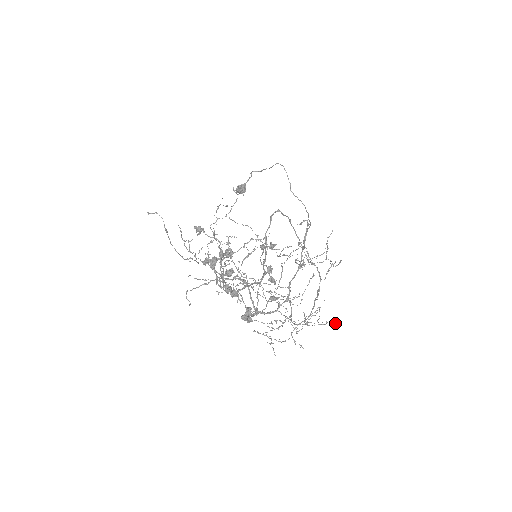
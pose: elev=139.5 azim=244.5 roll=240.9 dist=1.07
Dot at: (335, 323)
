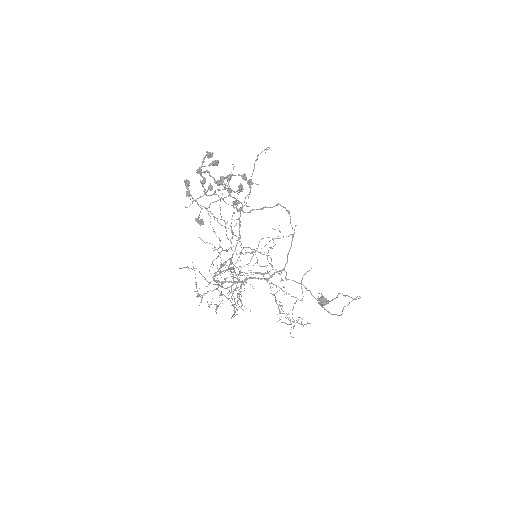
Dot at: occluded
